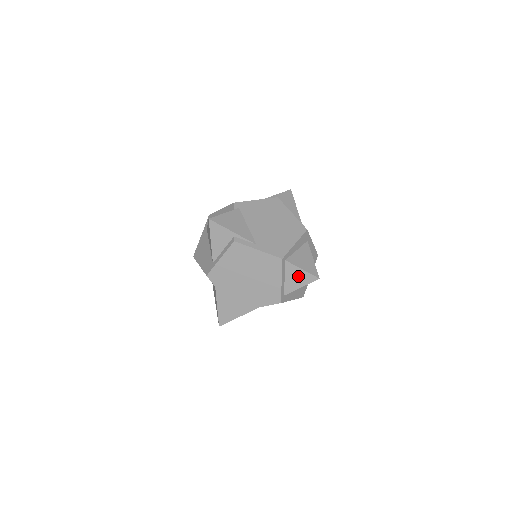
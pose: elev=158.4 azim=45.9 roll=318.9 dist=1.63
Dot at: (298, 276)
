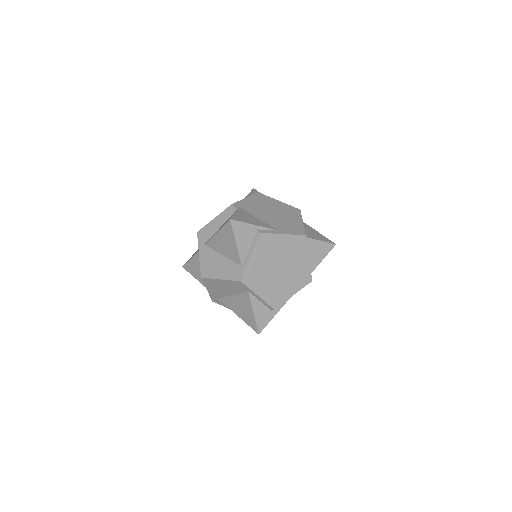
Dot at: (319, 249)
